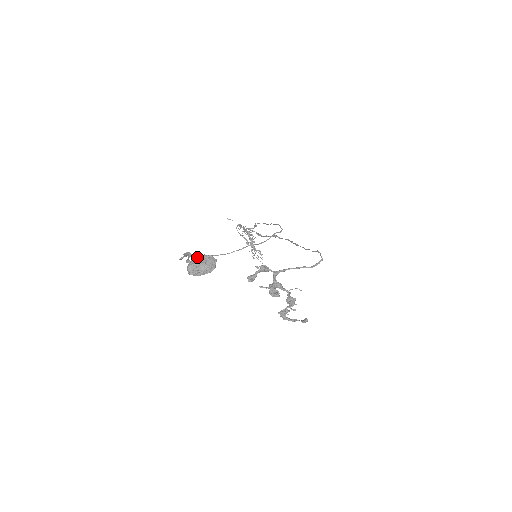
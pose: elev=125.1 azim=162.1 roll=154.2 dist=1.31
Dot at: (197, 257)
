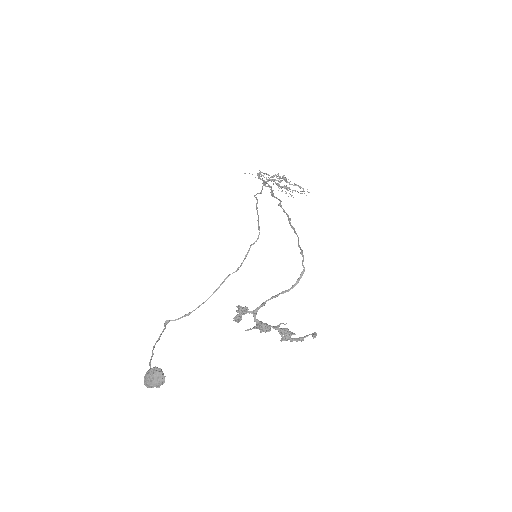
Dot at: (146, 373)
